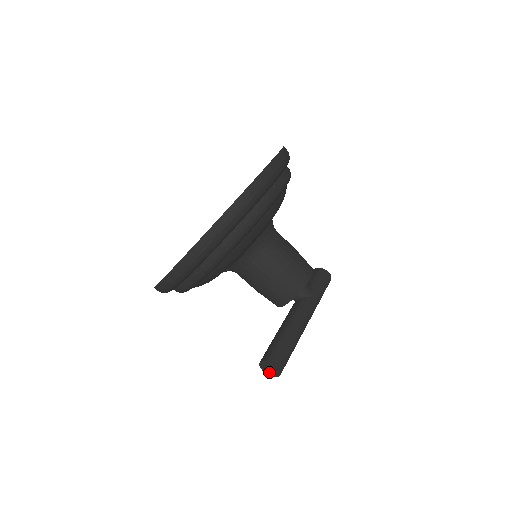
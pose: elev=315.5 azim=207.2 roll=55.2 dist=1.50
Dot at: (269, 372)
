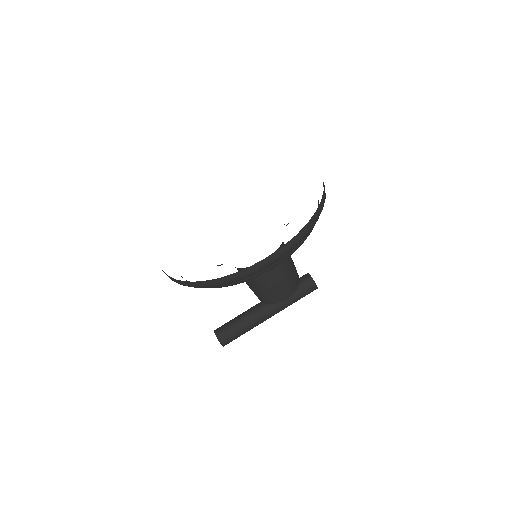
Dot at: occluded
